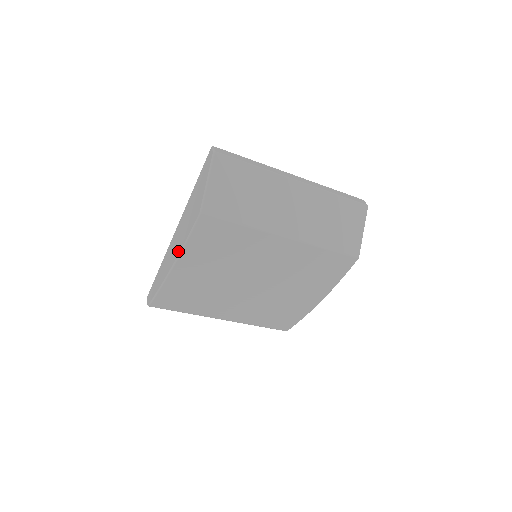
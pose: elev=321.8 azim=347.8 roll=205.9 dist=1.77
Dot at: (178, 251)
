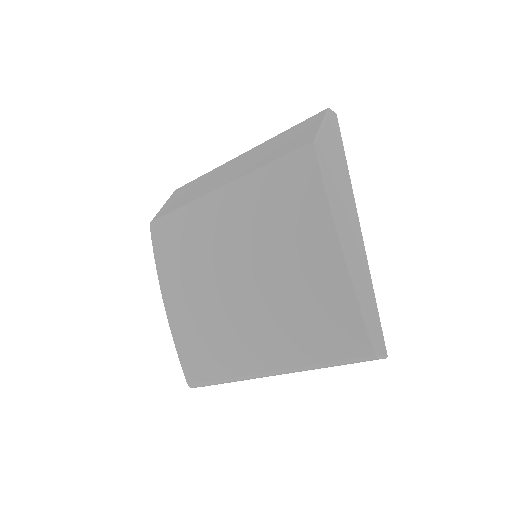
Dot at: occluded
